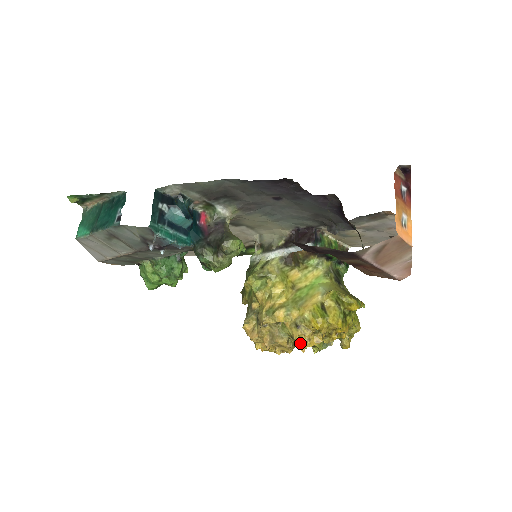
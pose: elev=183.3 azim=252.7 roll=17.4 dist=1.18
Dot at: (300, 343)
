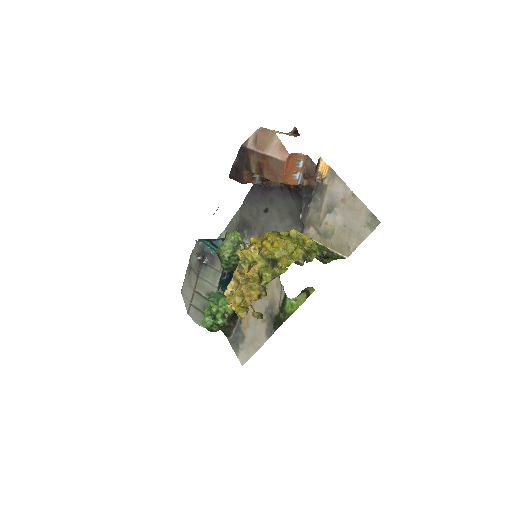
Dot at: (248, 271)
